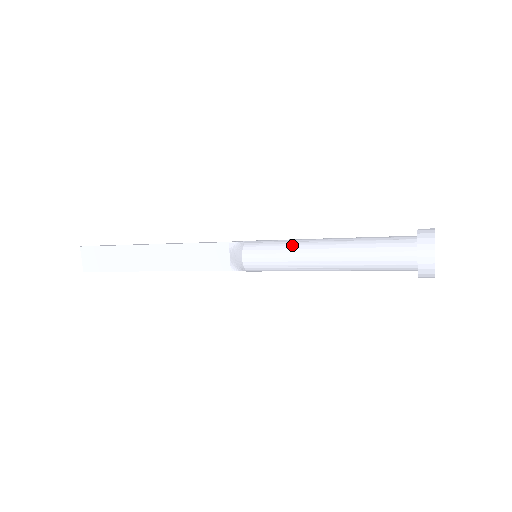
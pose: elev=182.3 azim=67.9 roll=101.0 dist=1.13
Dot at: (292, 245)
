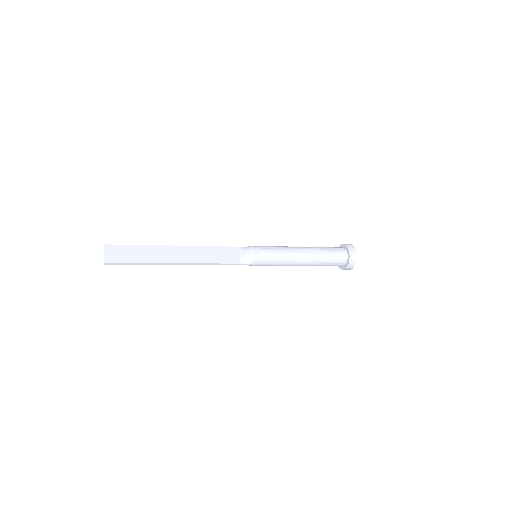
Dot at: (282, 246)
